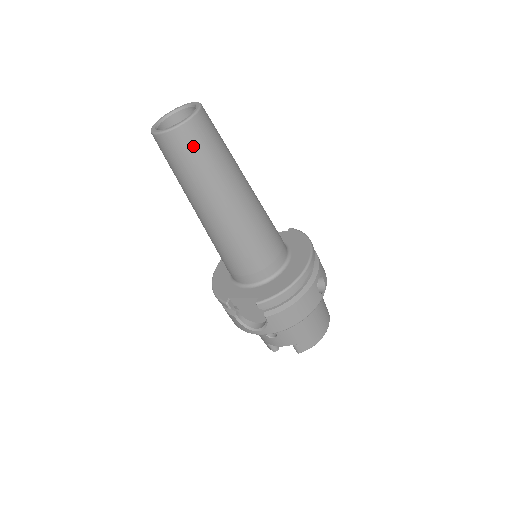
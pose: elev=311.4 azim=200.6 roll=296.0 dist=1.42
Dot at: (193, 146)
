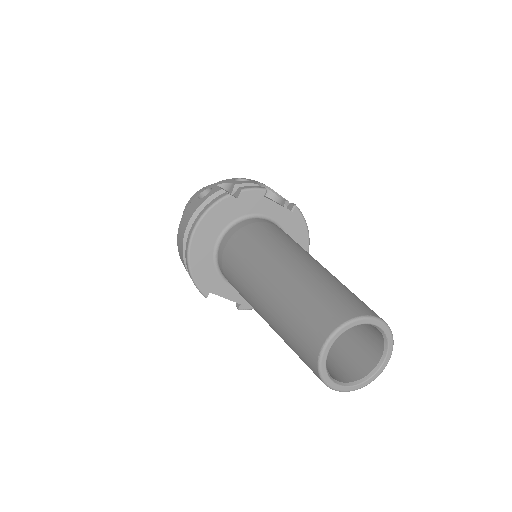
Dot at: occluded
